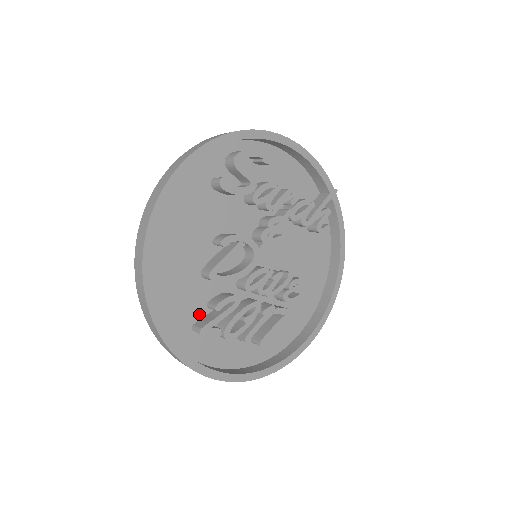
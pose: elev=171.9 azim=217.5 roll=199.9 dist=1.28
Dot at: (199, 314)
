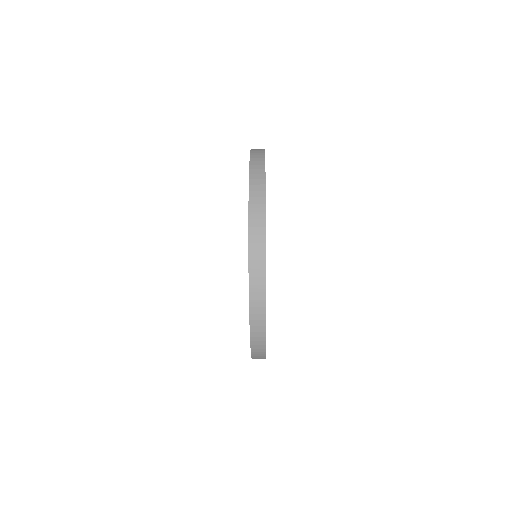
Dot at: occluded
